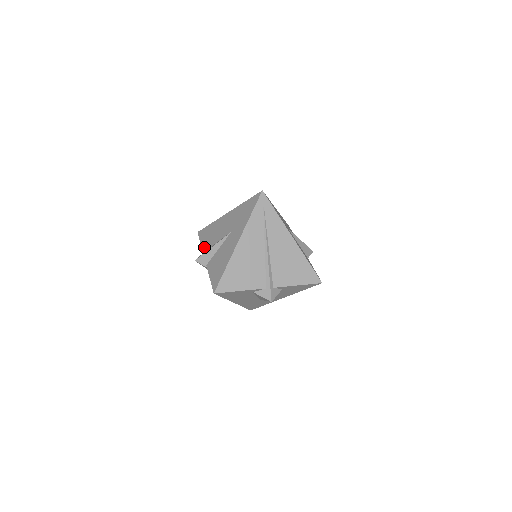
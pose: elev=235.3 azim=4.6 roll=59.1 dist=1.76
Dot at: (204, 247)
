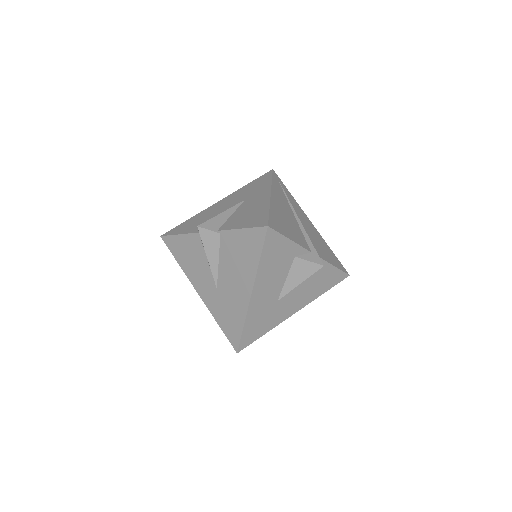
Dot at: (194, 230)
